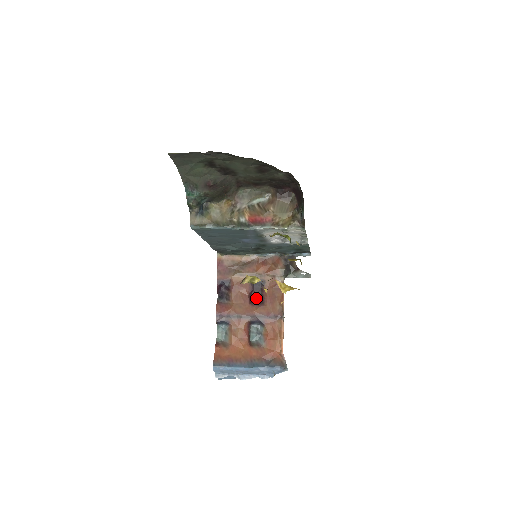
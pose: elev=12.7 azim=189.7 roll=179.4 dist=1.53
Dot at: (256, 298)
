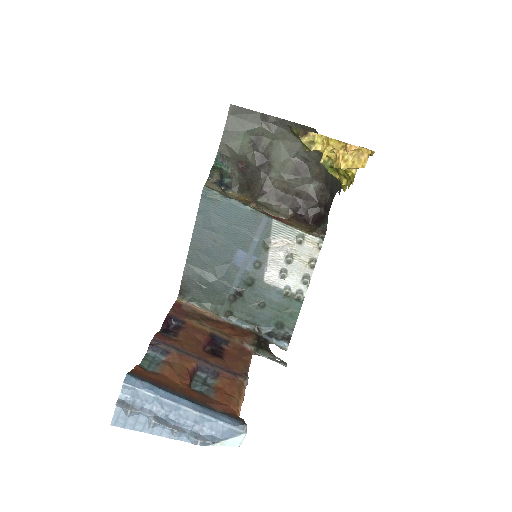
Dot at: (213, 351)
